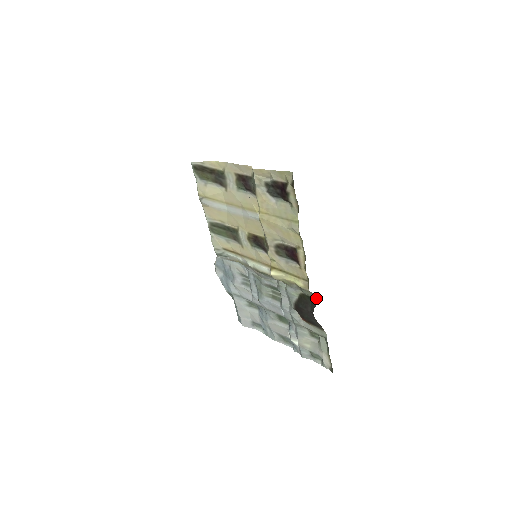
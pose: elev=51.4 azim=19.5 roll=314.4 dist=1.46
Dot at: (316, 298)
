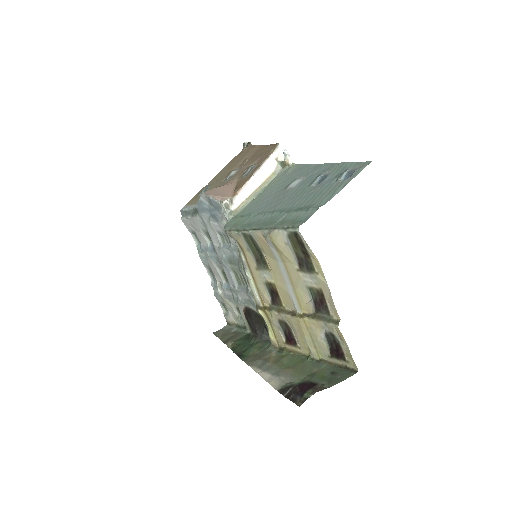
Dot at: occluded
